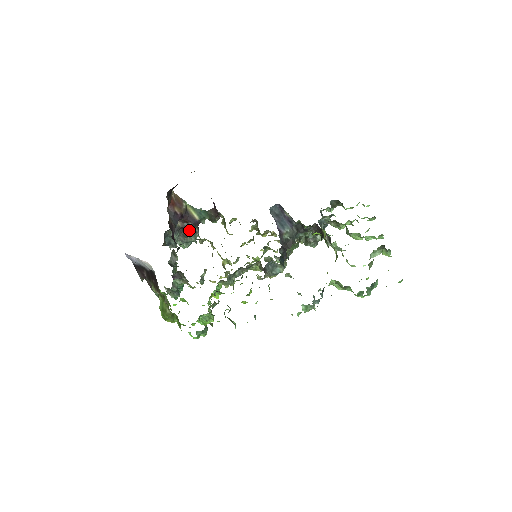
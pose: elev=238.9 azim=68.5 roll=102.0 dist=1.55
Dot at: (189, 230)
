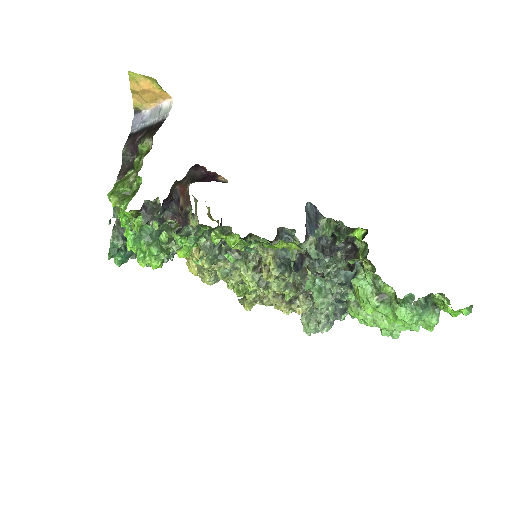
Dot at: occluded
